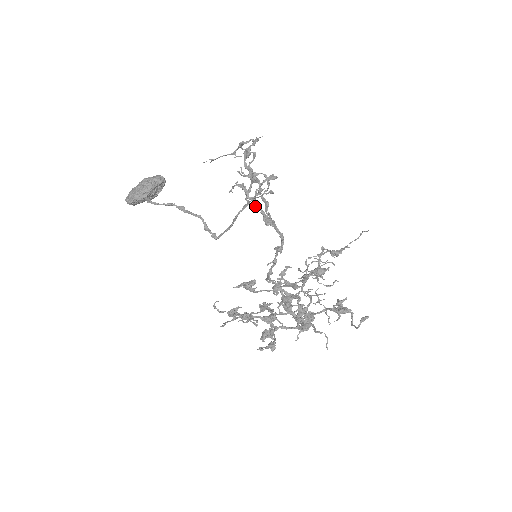
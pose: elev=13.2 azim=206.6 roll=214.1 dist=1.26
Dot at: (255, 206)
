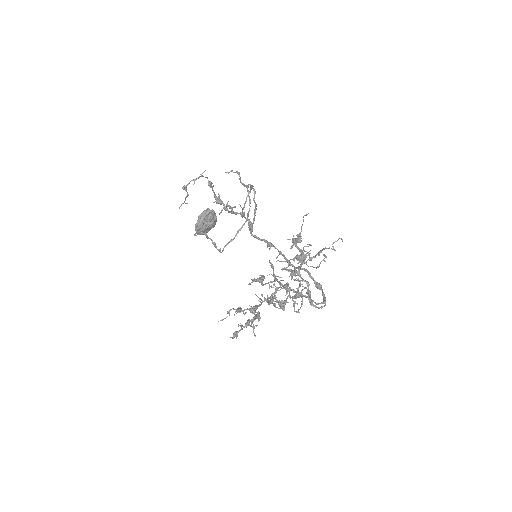
Dot at: (242, 217)
